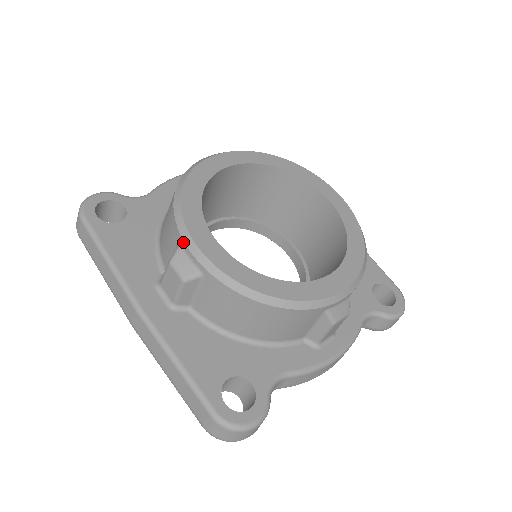
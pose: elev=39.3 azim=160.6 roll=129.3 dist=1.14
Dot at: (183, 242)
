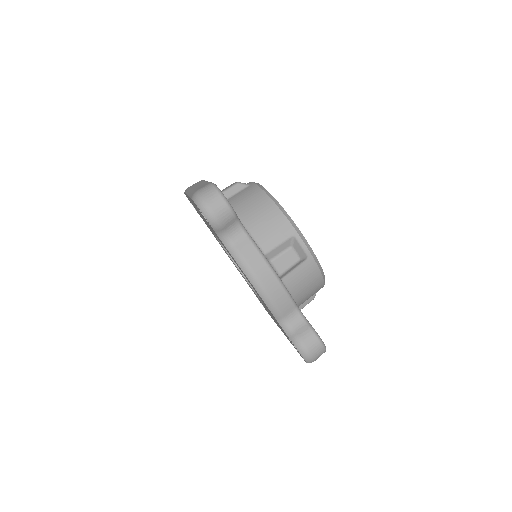
Dot at: occluded
